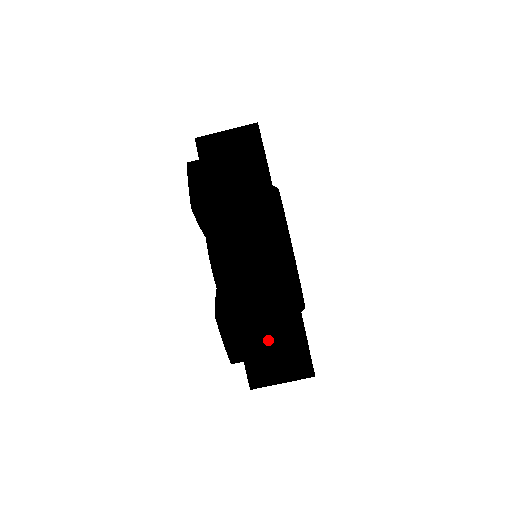
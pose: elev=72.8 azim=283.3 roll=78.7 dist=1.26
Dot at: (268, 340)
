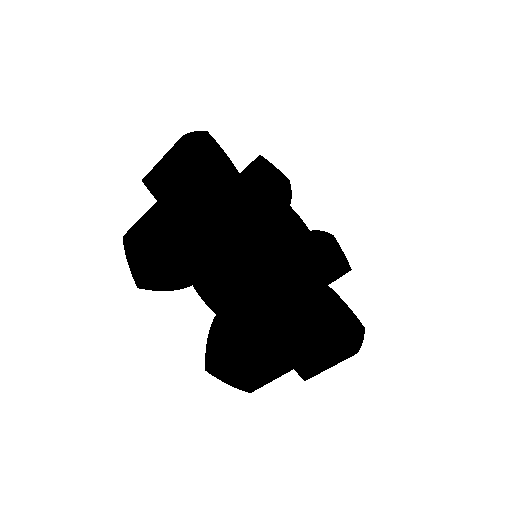
Dot at: (264, 370)
